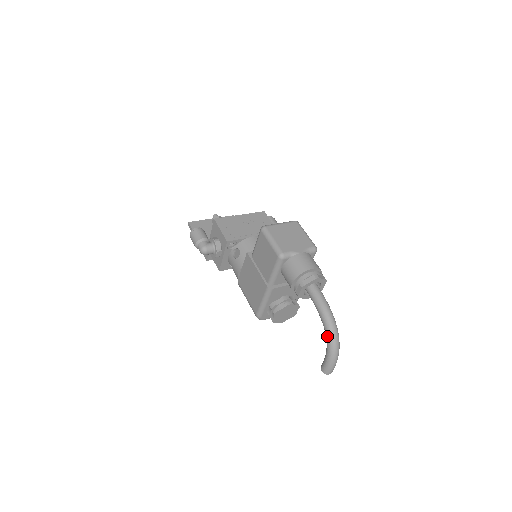
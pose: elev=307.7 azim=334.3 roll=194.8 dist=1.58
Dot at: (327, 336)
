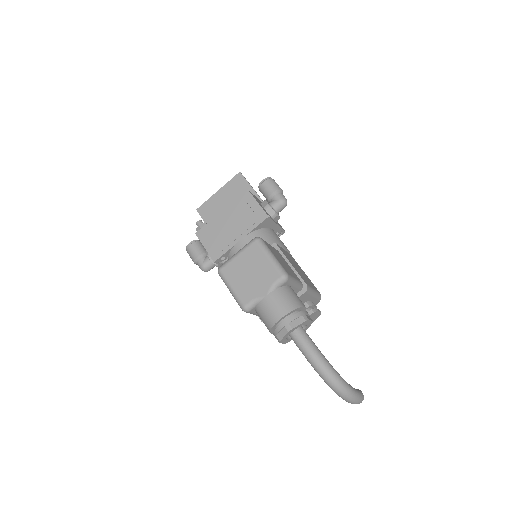
Dot at: occluded
